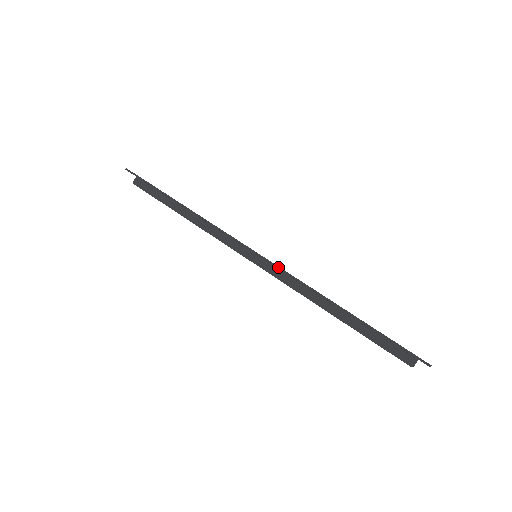
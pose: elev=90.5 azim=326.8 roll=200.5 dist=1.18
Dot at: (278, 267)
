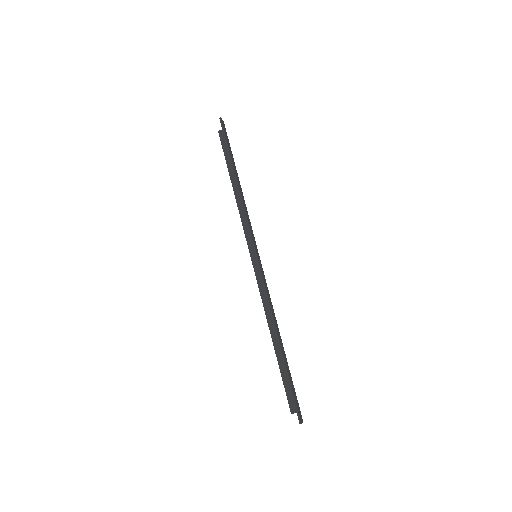
Dot at: (262, 277)
